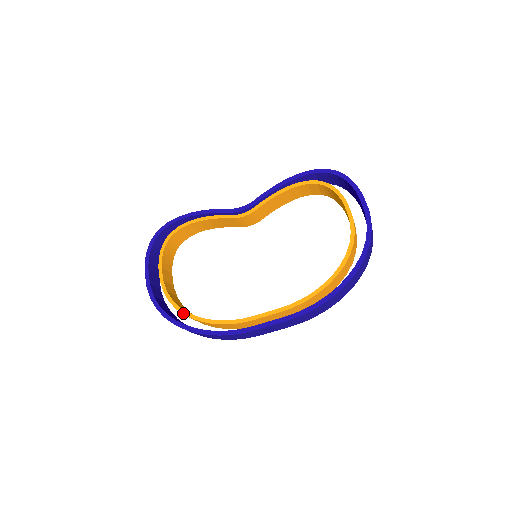
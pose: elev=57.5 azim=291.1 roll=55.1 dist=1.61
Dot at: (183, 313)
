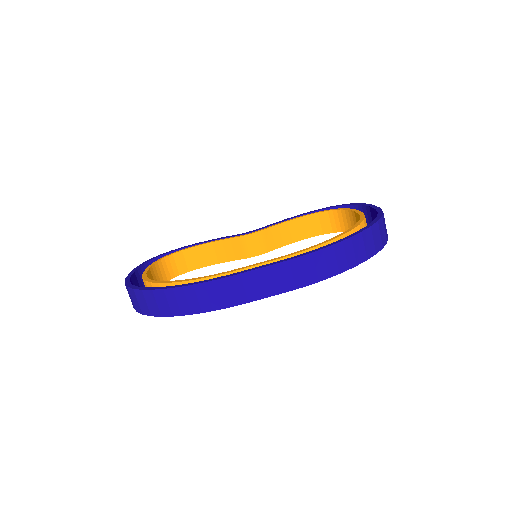
Dot at: (157, 282)
